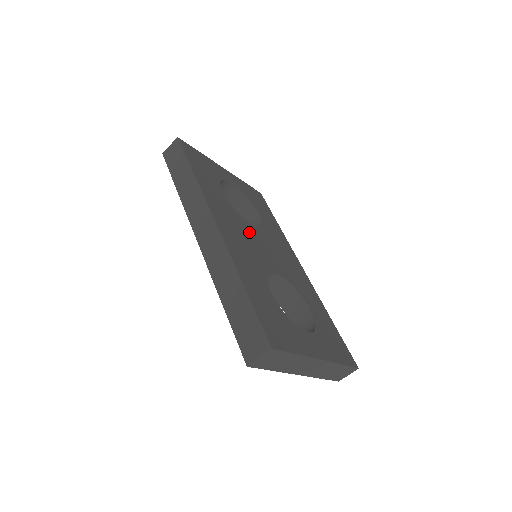
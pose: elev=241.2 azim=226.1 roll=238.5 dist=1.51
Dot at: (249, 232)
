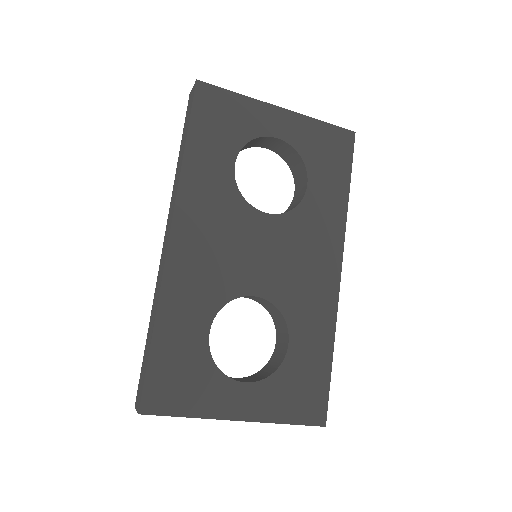
Dot at: (244, 231)
